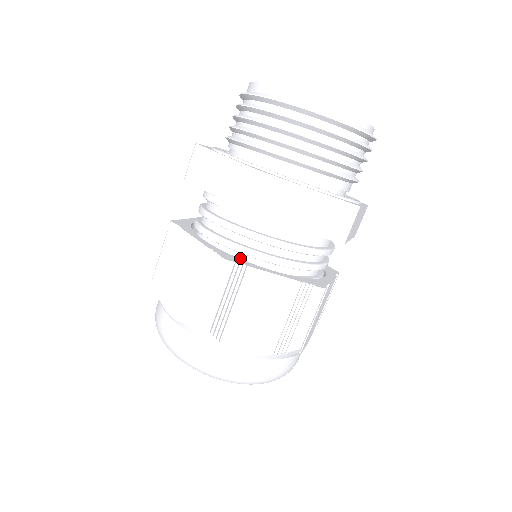
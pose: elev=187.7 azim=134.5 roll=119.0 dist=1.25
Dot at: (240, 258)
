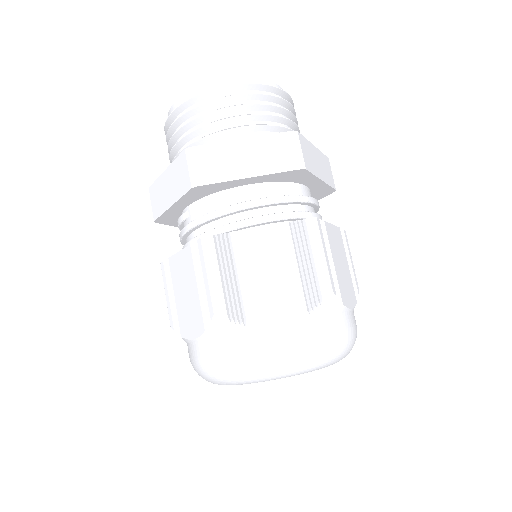
Dot at: occluded
